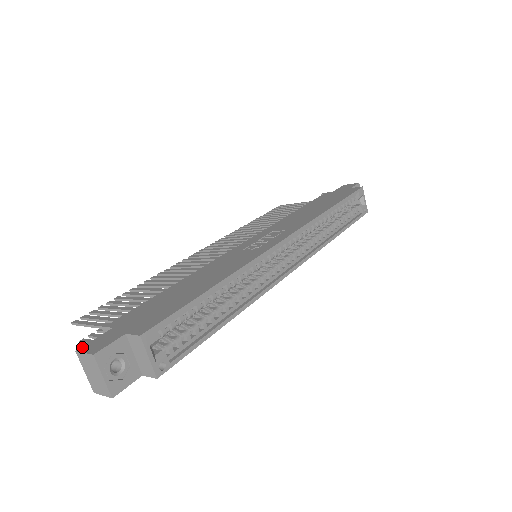
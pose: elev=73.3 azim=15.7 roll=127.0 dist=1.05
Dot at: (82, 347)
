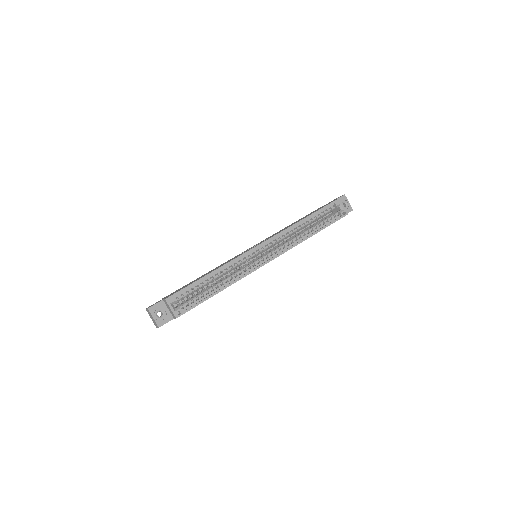
Dot at: occluded
